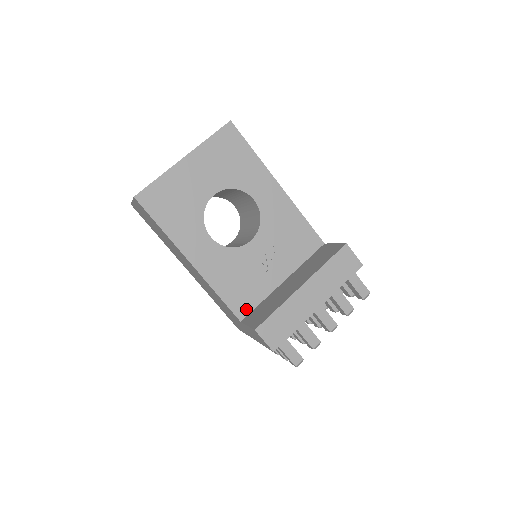
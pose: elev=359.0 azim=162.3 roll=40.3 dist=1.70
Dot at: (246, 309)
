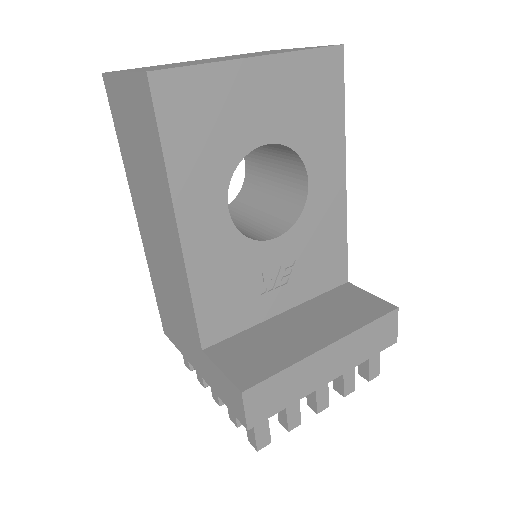
Dot at: (218, 334)
